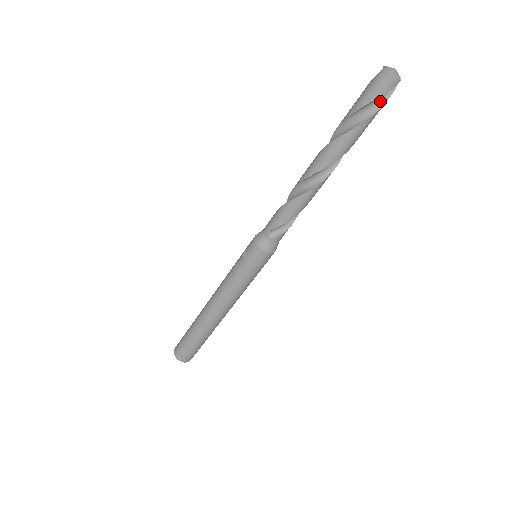
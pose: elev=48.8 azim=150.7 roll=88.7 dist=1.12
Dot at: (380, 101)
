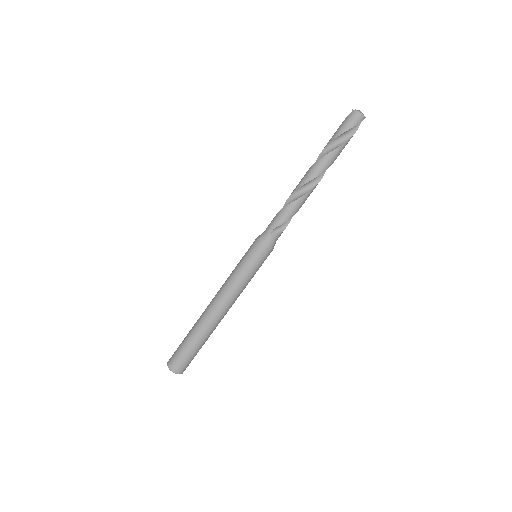
Dot at: (352, 131)
